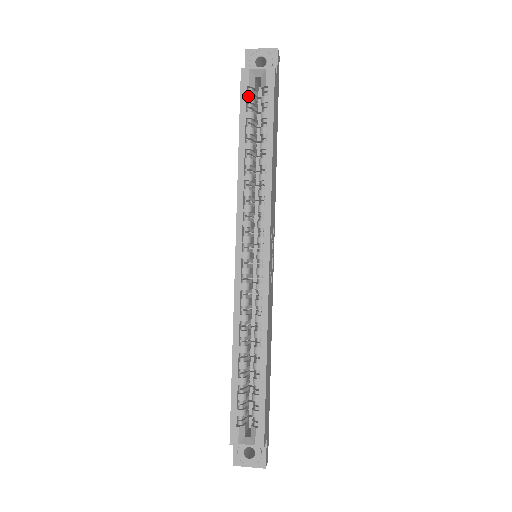
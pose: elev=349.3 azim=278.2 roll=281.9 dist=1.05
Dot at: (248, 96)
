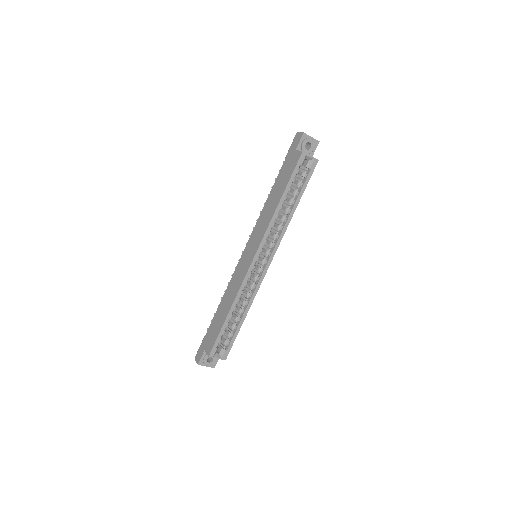
Dot at: (298, 169)
